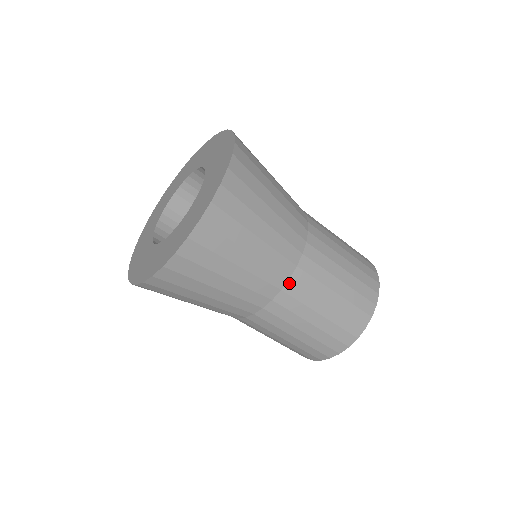
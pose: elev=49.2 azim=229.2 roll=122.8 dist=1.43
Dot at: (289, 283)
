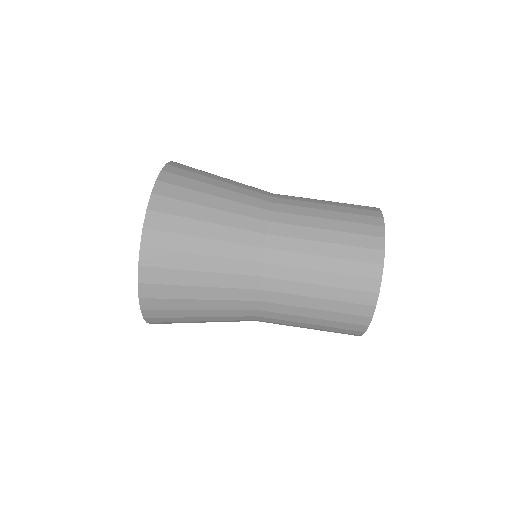
Dot at: (276, 195)
